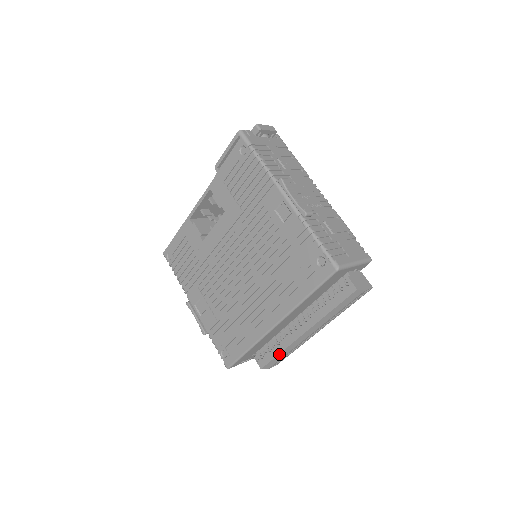
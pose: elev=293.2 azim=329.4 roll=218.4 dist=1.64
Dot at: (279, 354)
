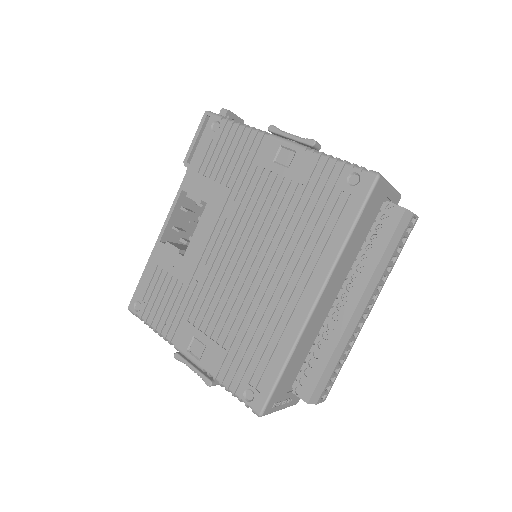
Dot at: (328, 362)
